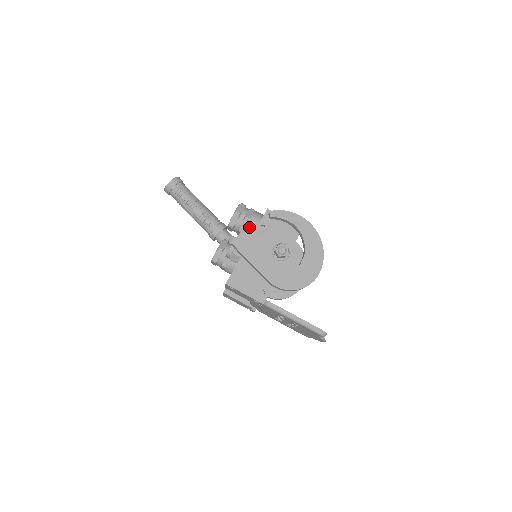
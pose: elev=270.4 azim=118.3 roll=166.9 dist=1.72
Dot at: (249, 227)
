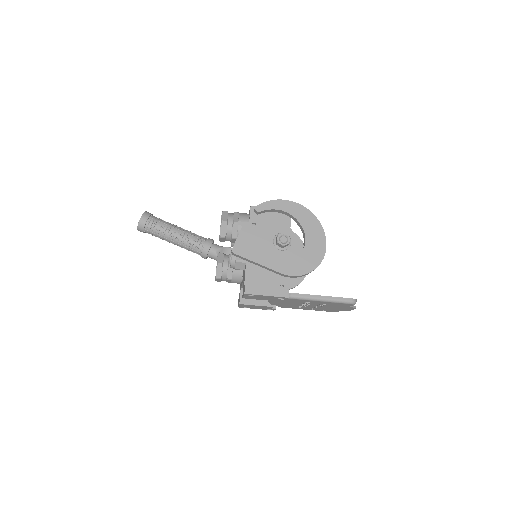
Dot at: (242, 230)
